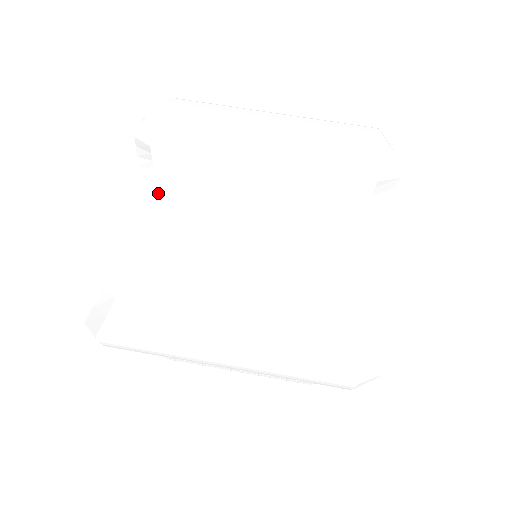
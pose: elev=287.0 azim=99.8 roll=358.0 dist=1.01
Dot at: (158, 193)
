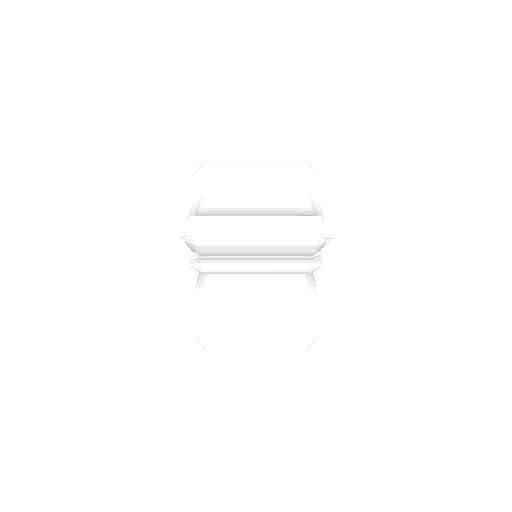
Dot at: (205, 196)
